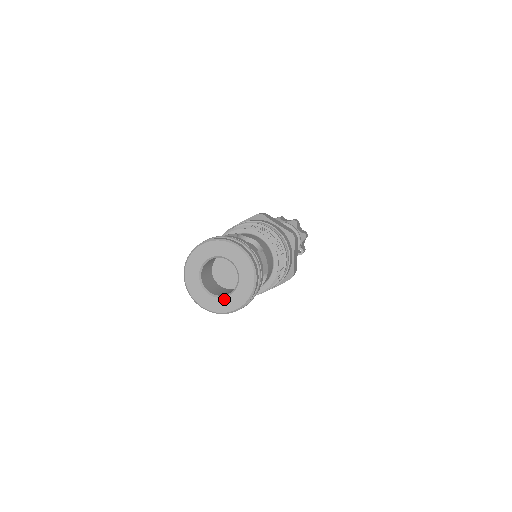
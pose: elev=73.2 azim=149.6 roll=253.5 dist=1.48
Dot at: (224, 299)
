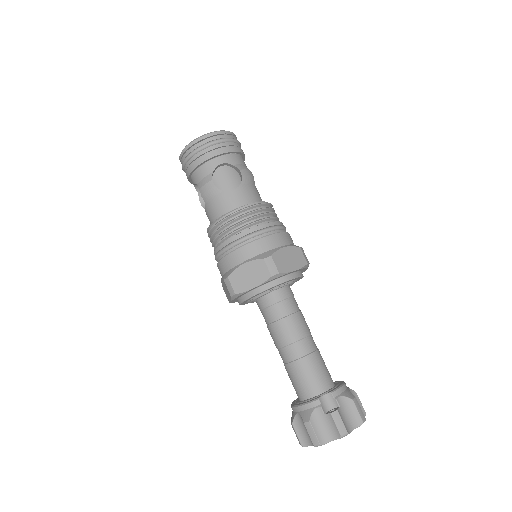
Dot at: occluded
